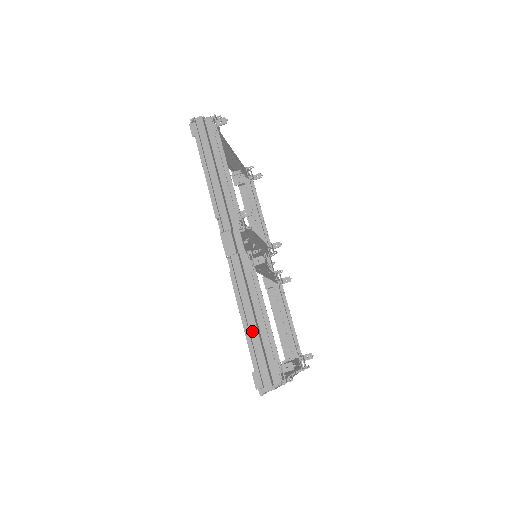
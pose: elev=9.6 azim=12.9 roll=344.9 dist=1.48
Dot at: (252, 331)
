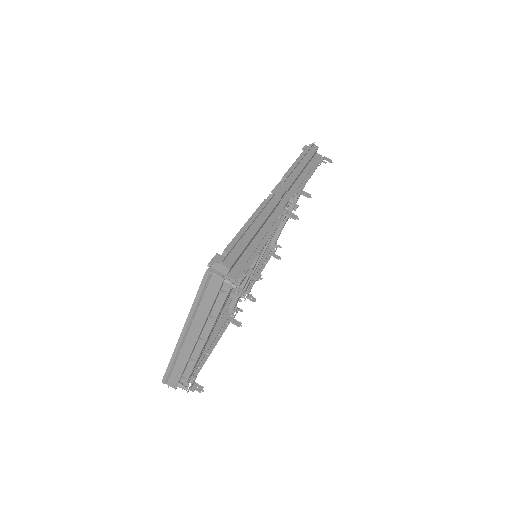
Dot at: (249, 232)
